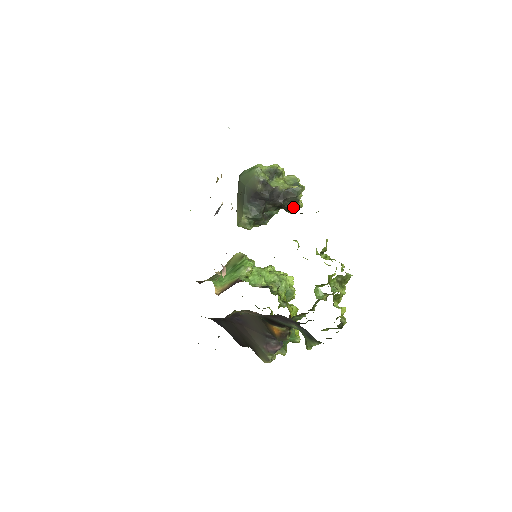
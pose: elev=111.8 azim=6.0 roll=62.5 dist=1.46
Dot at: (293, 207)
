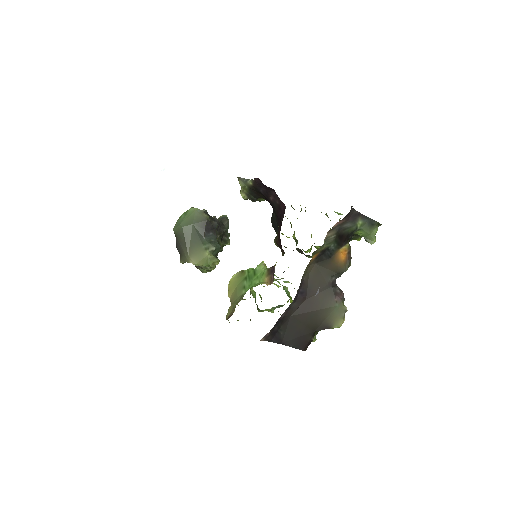
Dot at: occluded
